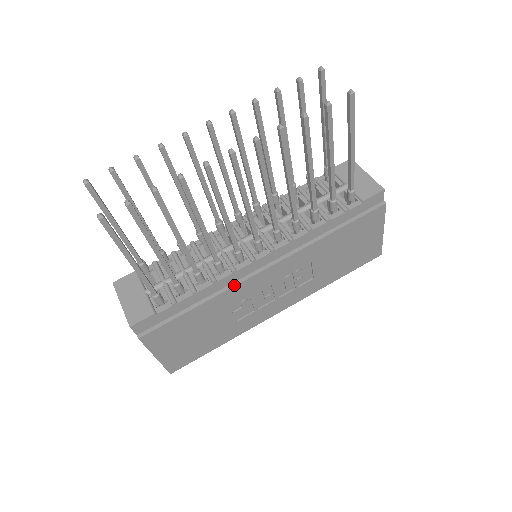
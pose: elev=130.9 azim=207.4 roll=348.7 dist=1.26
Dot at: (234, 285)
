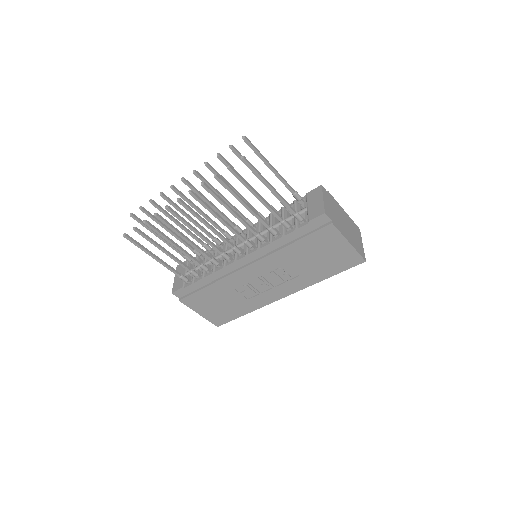
Dot at: (228, 275)
